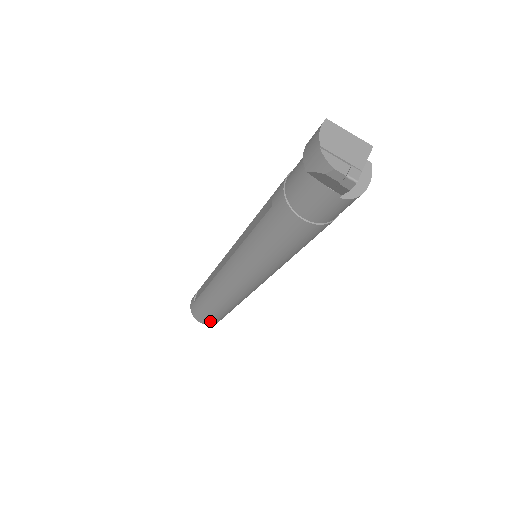
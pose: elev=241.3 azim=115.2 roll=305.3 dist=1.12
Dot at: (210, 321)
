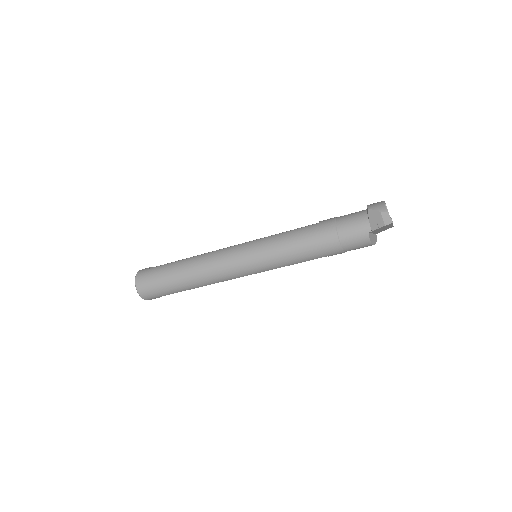
Dot at: (148, 289)
